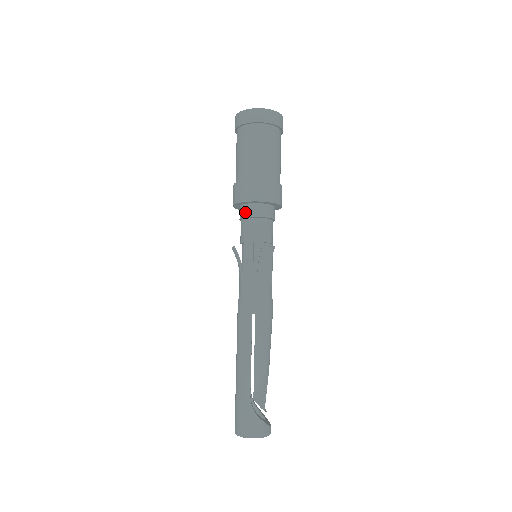
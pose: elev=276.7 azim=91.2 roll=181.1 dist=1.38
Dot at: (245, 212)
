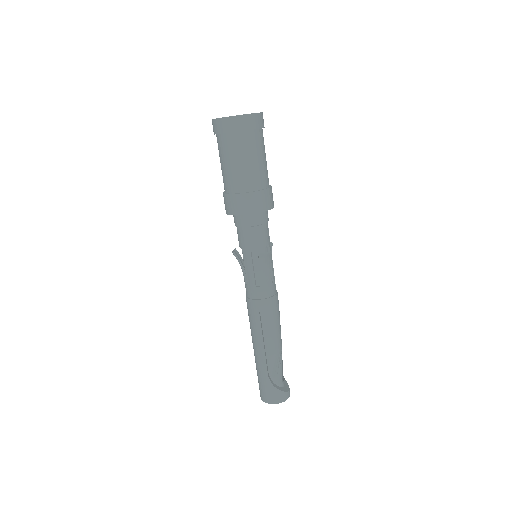
Dot at: (238, 222)
